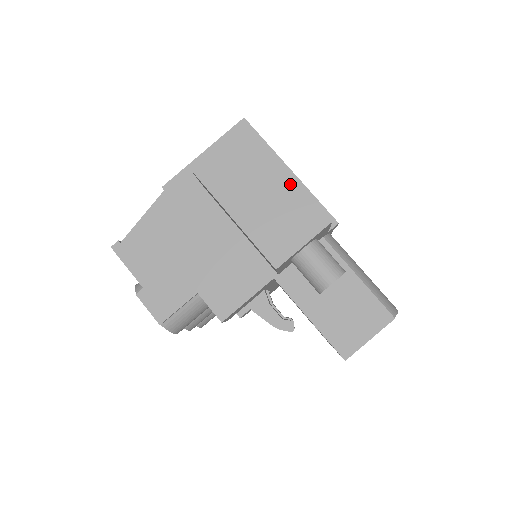
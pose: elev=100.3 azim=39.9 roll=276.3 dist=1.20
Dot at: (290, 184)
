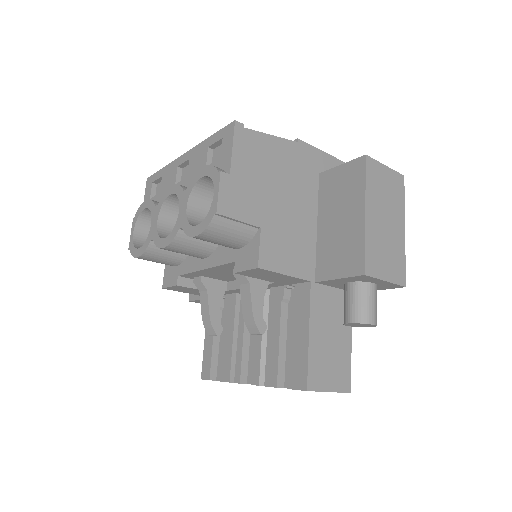
Dot at: (402, 238)
